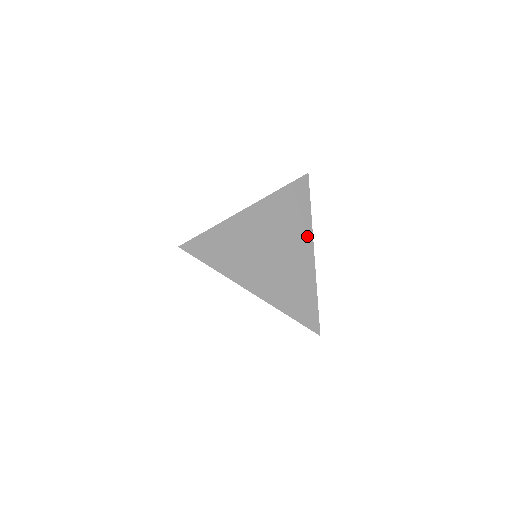
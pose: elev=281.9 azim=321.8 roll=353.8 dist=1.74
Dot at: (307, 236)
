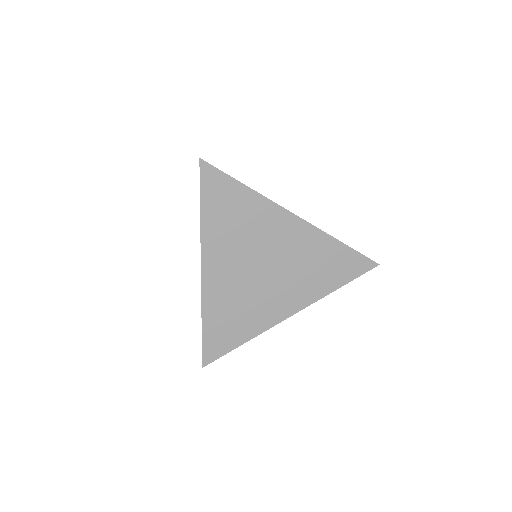
Dot at: occluded
